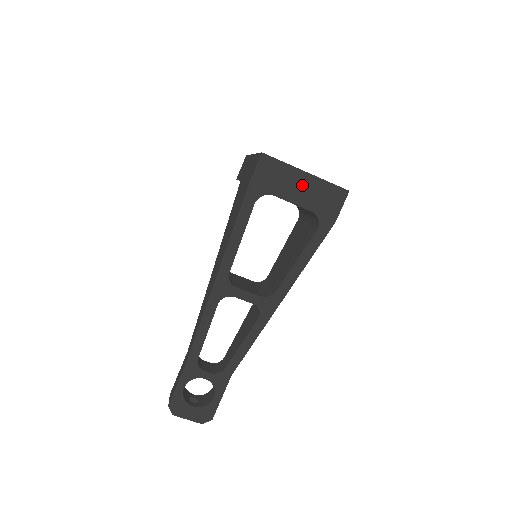
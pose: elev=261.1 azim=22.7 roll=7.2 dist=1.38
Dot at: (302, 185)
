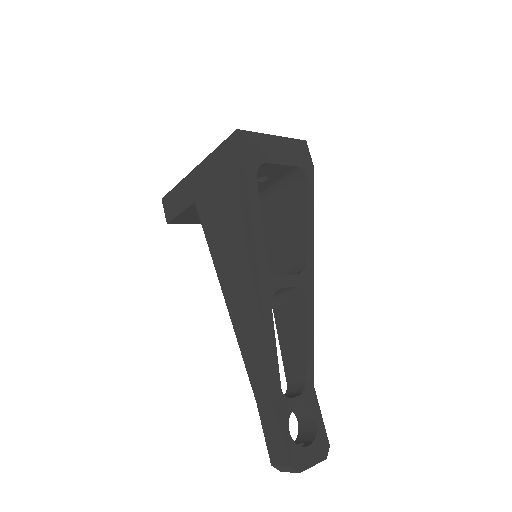
Dot at: (278, 147)
